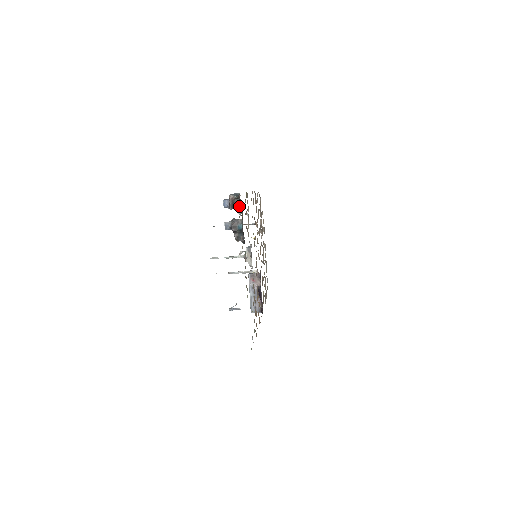
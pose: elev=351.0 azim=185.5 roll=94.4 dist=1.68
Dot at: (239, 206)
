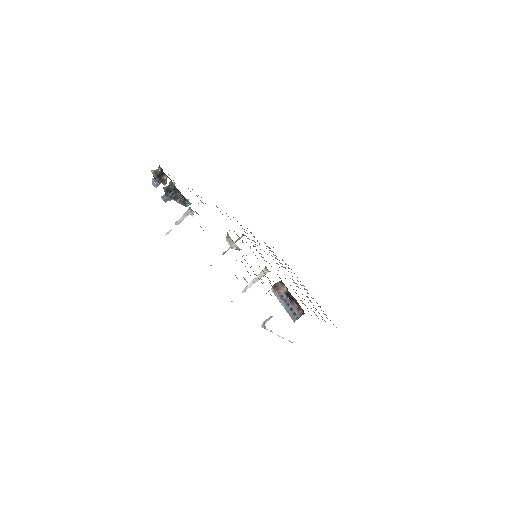
Dot at: (164, 174)
